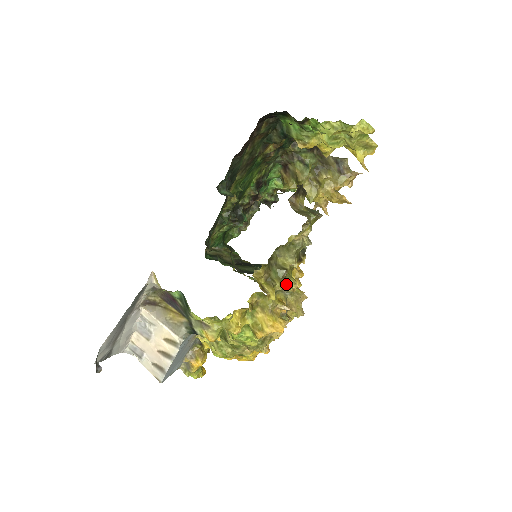
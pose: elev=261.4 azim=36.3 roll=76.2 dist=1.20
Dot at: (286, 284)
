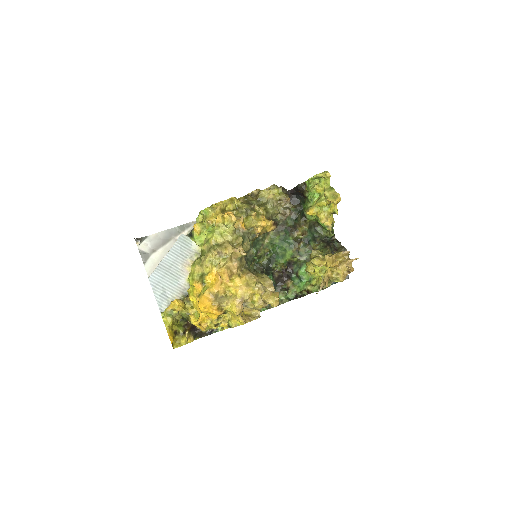
Dot at: (250, 209)
